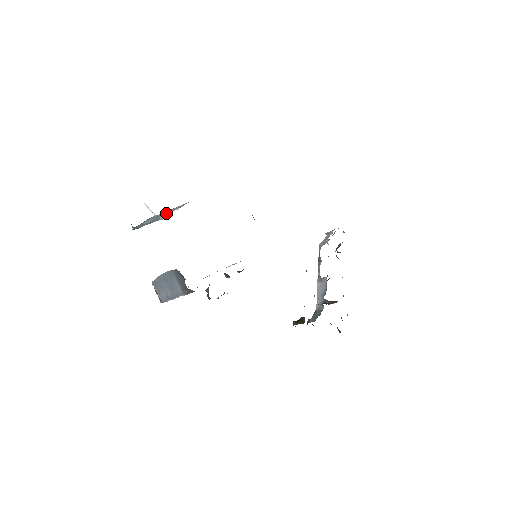
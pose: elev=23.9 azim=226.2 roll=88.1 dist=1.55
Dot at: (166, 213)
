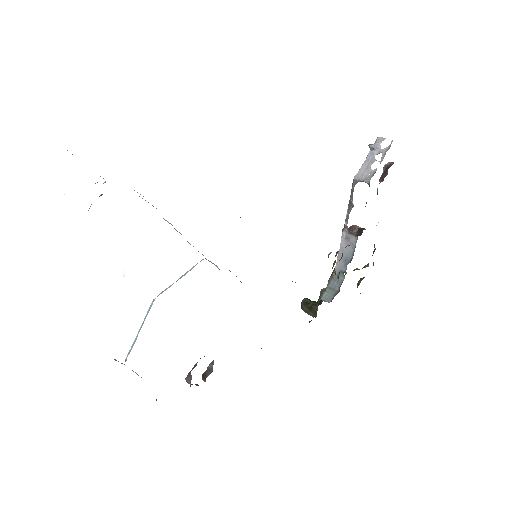
Dot at: (102, 194)
